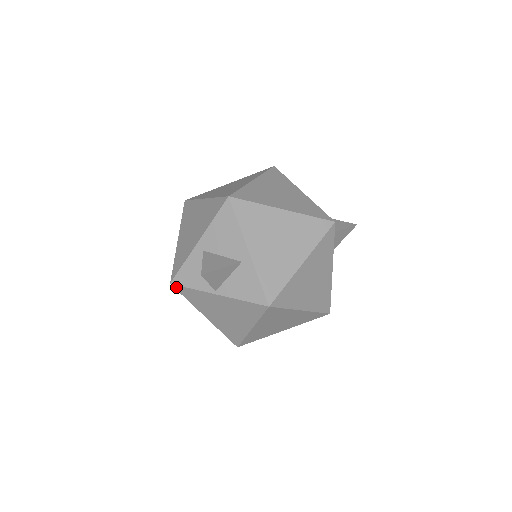
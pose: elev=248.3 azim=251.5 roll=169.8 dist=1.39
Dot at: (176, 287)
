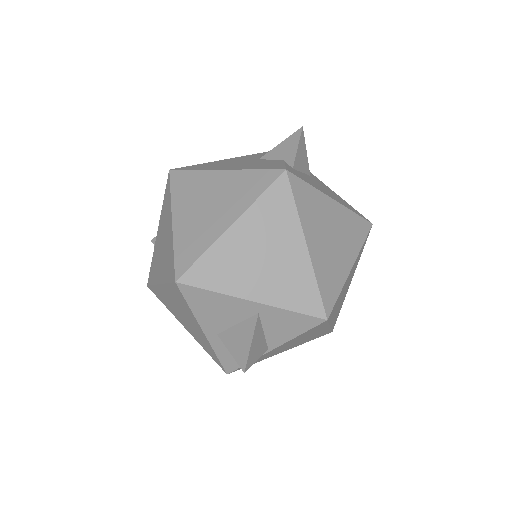
Dot at: (234, 371)
